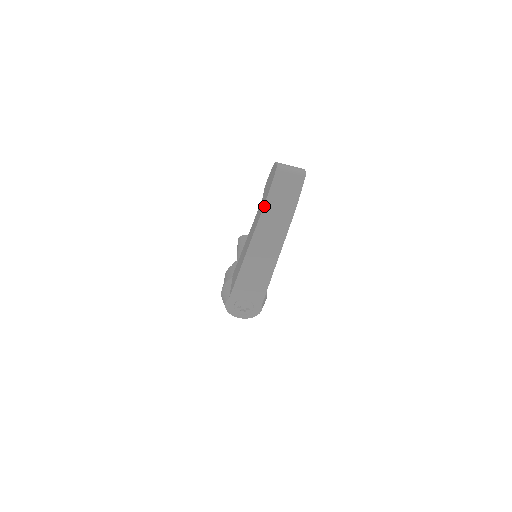
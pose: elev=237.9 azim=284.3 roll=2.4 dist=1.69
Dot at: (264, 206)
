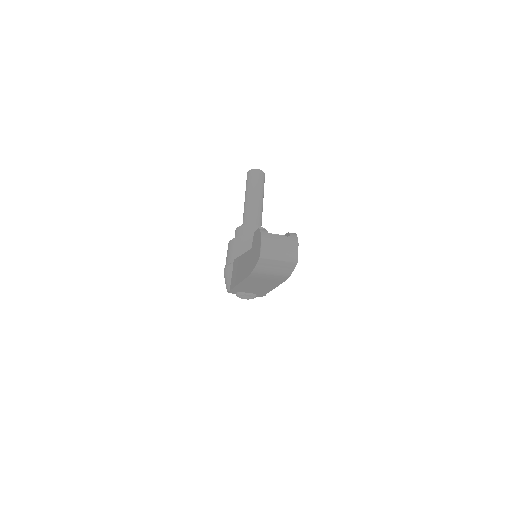
Dot at: (250, 274)
